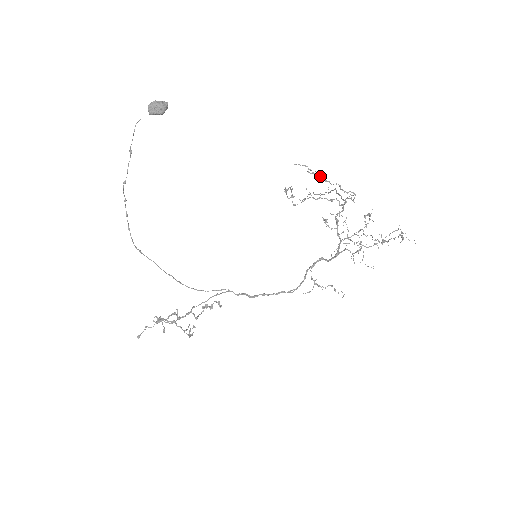
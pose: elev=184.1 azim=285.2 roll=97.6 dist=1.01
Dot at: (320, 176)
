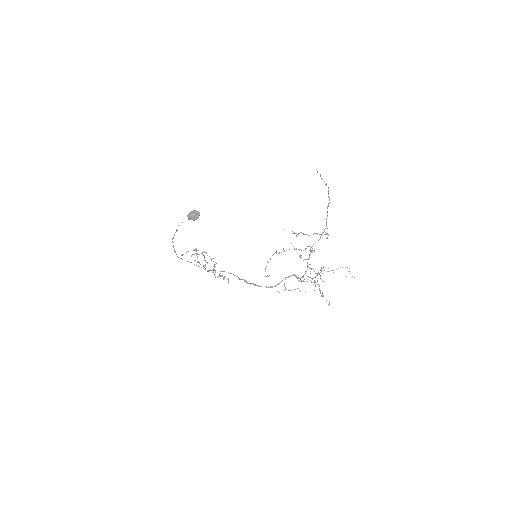
Dot at: (302, 233)
